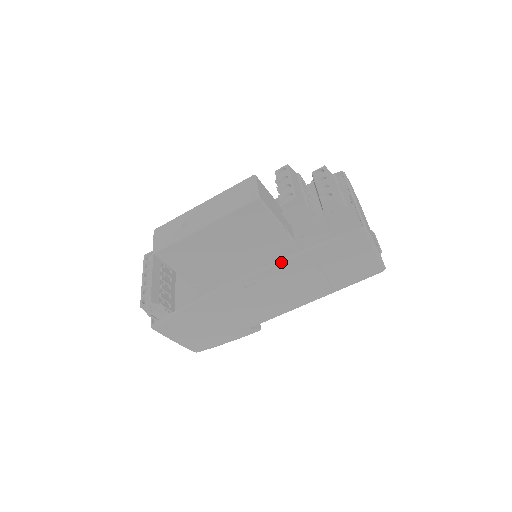
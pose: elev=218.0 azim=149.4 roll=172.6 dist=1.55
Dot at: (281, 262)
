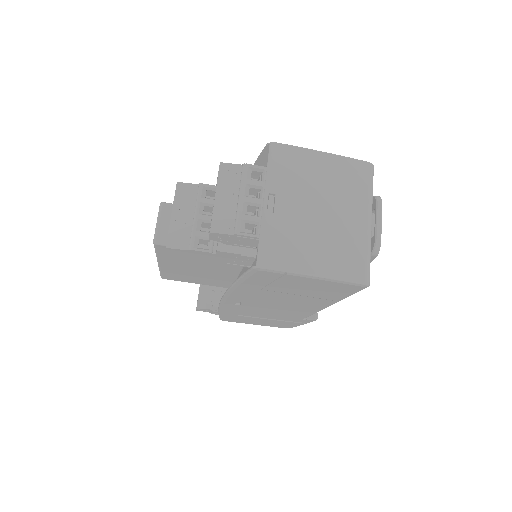
Dot at: (230, 293)
